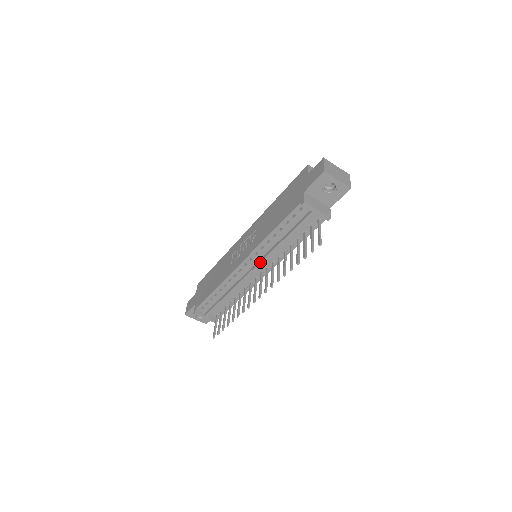
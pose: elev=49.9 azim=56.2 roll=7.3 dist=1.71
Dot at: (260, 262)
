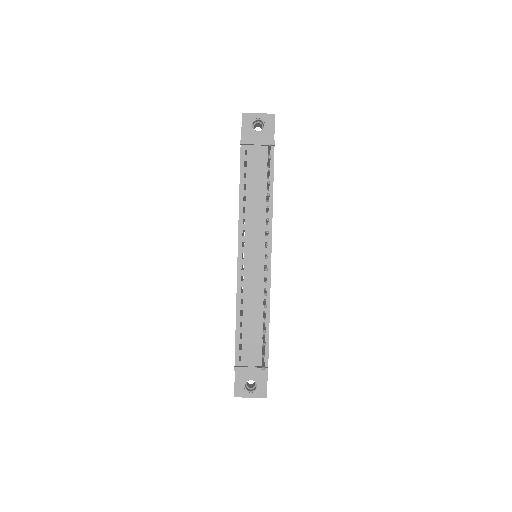
Dot at: (252, 237)
